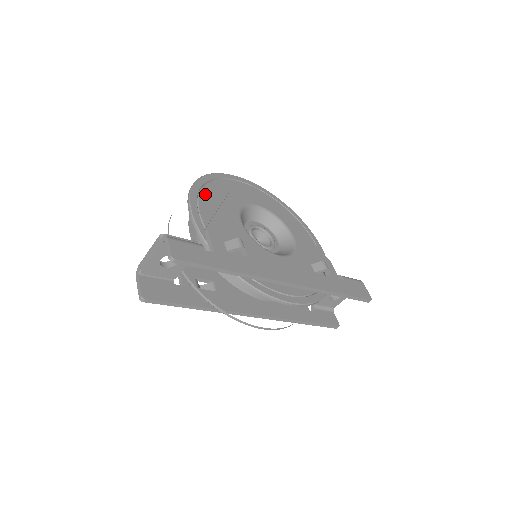
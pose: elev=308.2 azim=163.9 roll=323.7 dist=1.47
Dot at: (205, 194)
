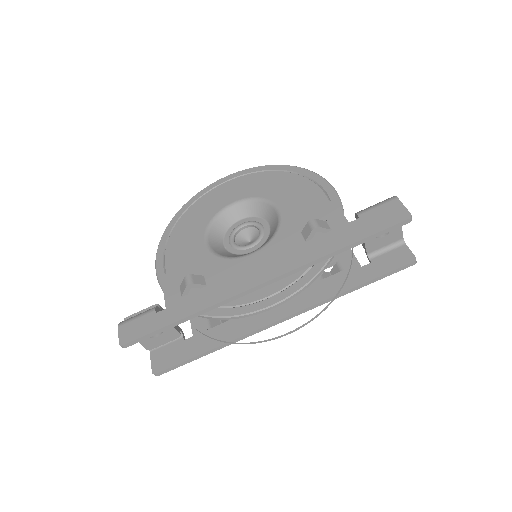
Dot at: (174, 237)
